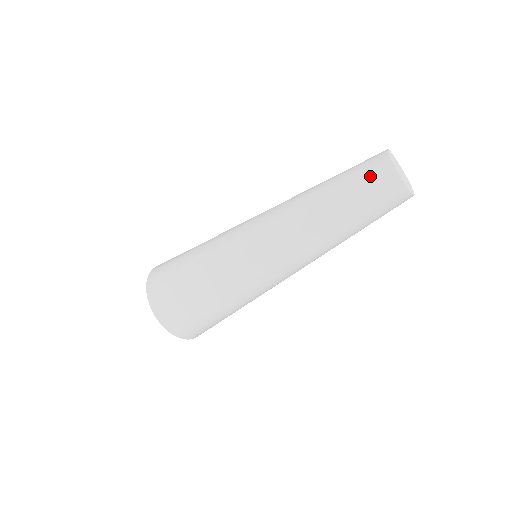
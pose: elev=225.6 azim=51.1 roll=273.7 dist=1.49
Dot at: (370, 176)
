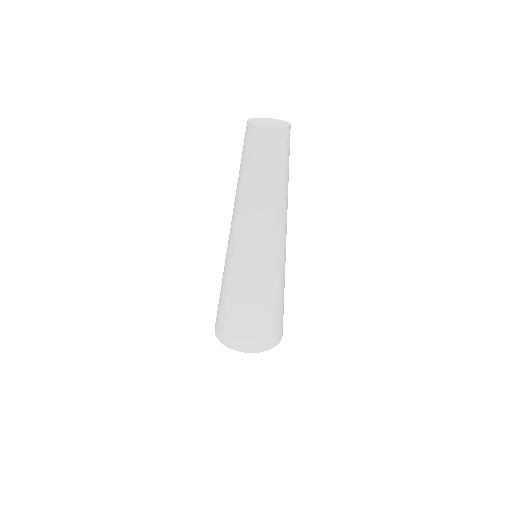
Dot at: (244, 141)
